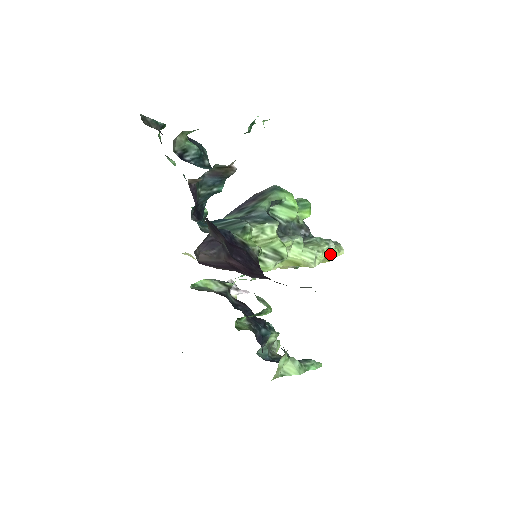
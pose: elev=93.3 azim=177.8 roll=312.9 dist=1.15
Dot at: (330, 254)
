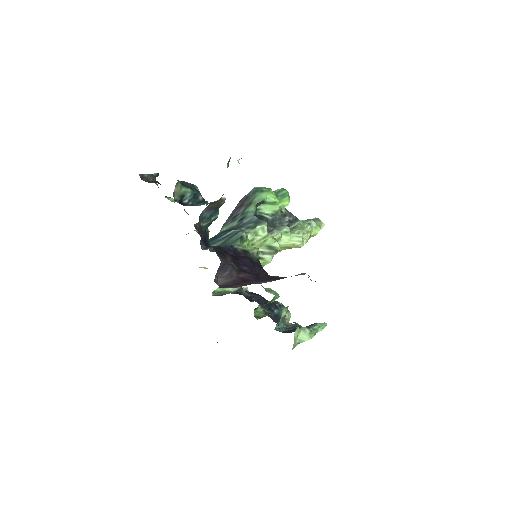
Dot at: (313, 231)
